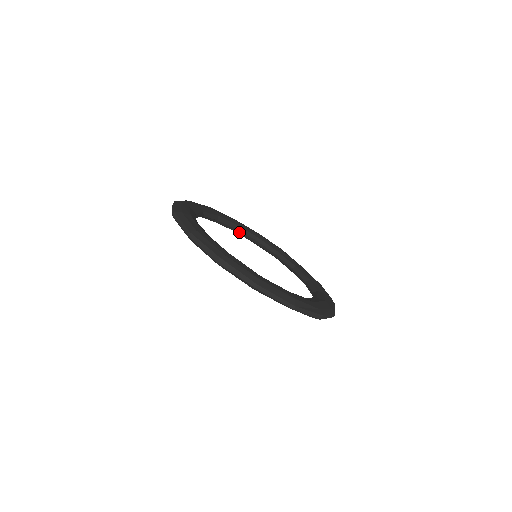
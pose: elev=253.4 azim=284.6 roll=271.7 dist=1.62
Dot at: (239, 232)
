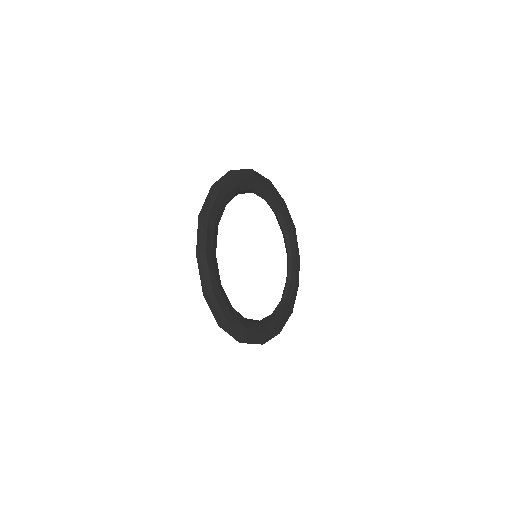
Dot at: (285, 239)
